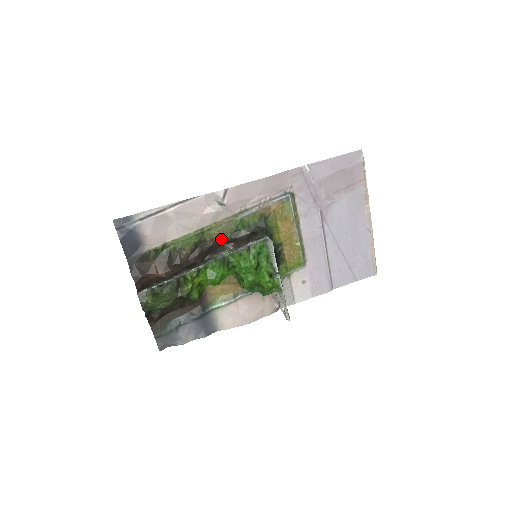
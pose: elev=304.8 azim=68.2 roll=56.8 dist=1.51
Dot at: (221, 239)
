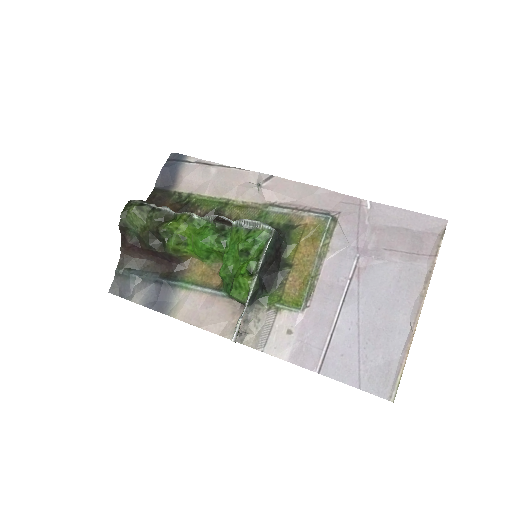
Dot at: occluded
